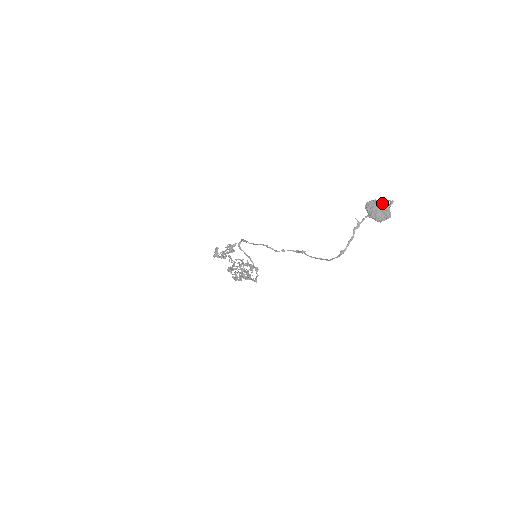
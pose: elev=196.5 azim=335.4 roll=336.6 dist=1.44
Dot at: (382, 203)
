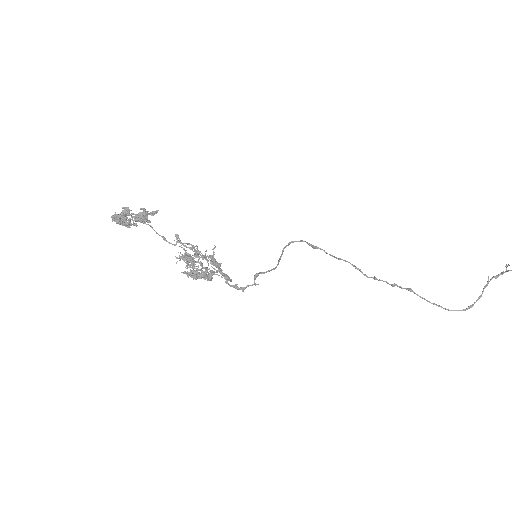
Dot at: (511, 270)
